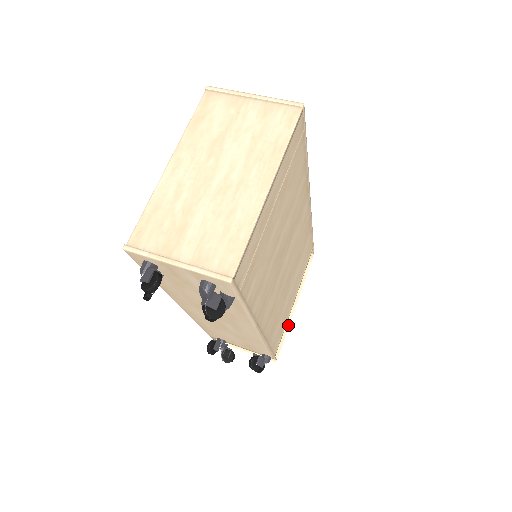
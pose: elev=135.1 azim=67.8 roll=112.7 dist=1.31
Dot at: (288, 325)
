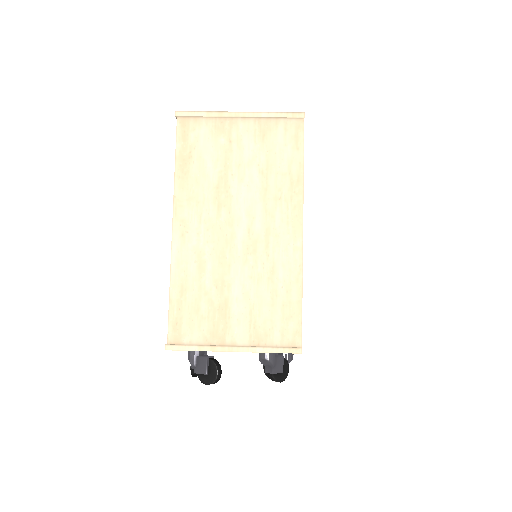
Dot at: occluded
